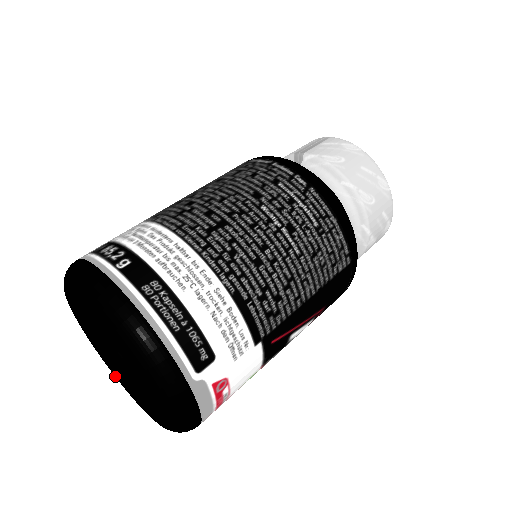
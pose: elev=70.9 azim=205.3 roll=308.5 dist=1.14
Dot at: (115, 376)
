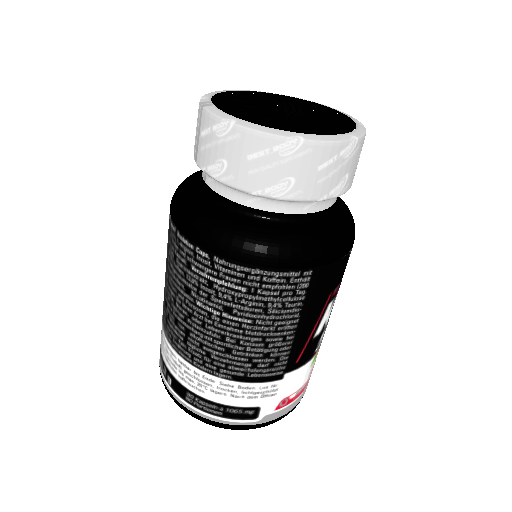
Dot at: occluded
